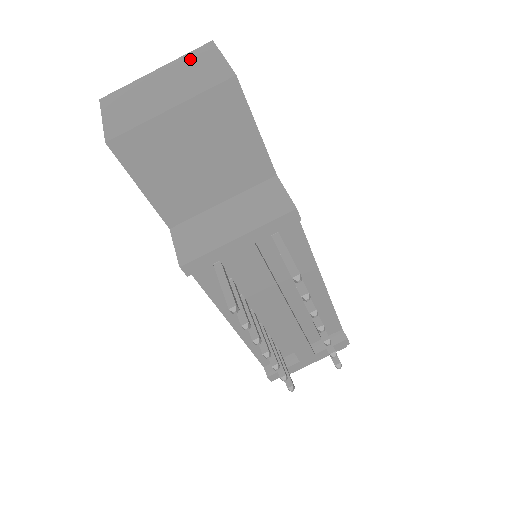
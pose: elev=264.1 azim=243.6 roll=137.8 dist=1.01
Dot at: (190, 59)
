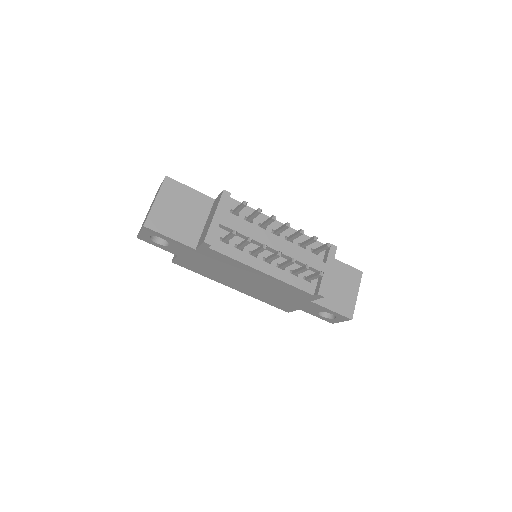
Dot at: occluded
